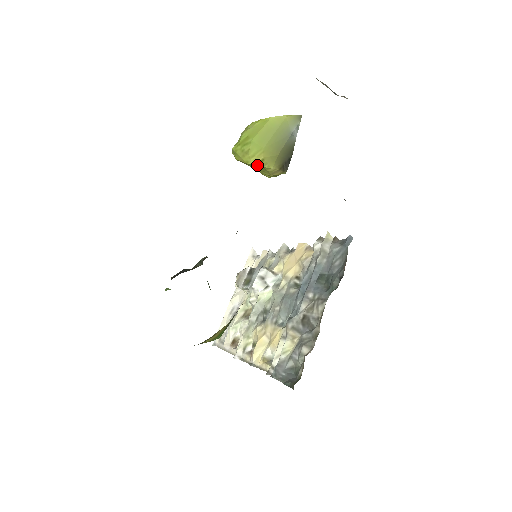
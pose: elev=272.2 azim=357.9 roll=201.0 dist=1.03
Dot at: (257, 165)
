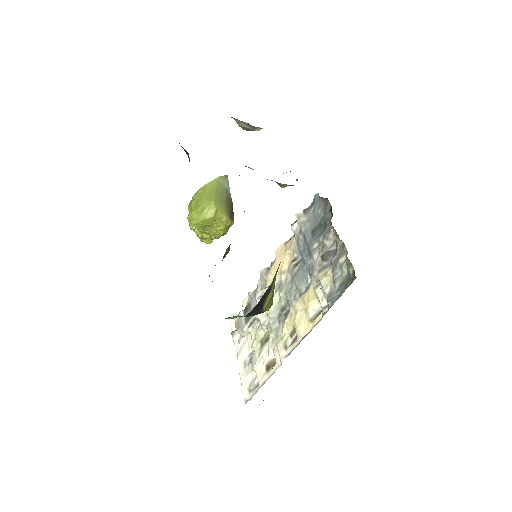
Dot at: (214, 217)
